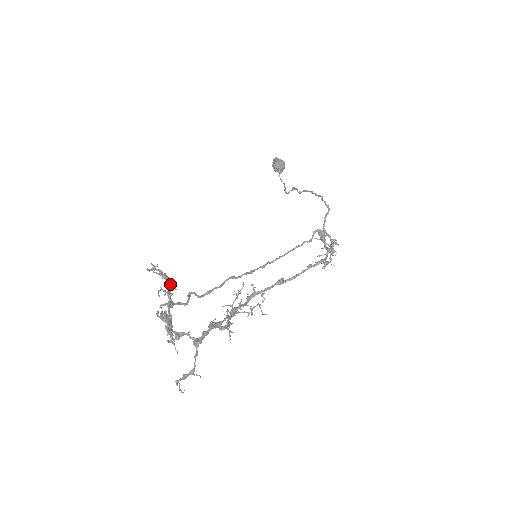
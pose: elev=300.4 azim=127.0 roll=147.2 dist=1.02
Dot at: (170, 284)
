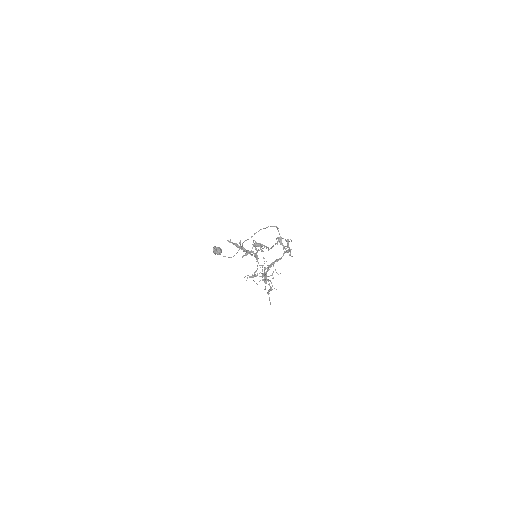
Dot at: (241, 246)
